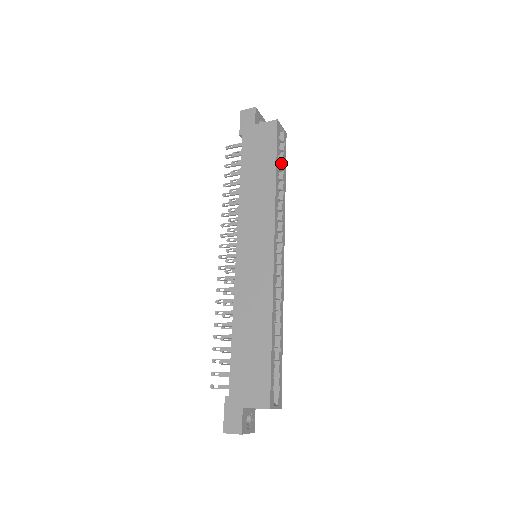
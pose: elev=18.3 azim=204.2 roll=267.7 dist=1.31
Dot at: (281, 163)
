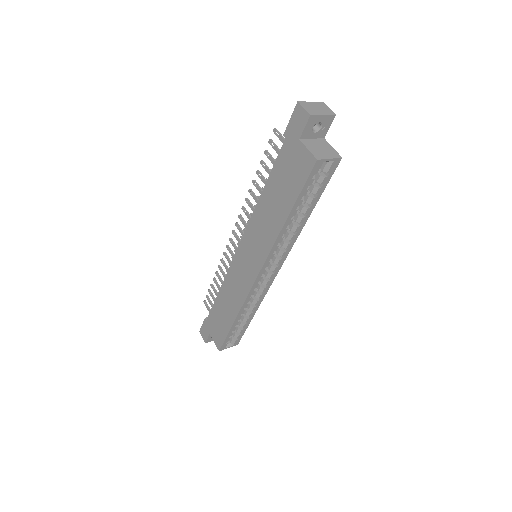
Dot at: (311, 197)
